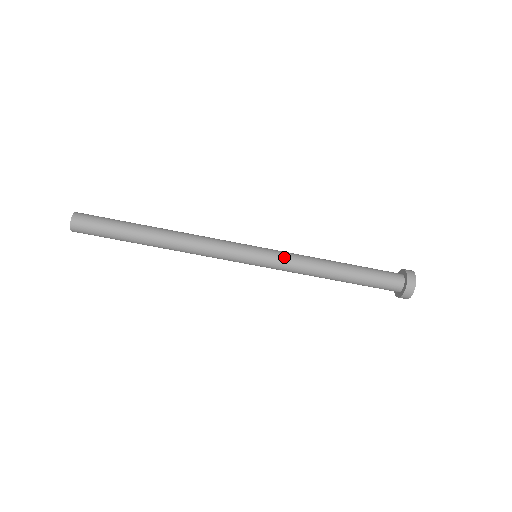
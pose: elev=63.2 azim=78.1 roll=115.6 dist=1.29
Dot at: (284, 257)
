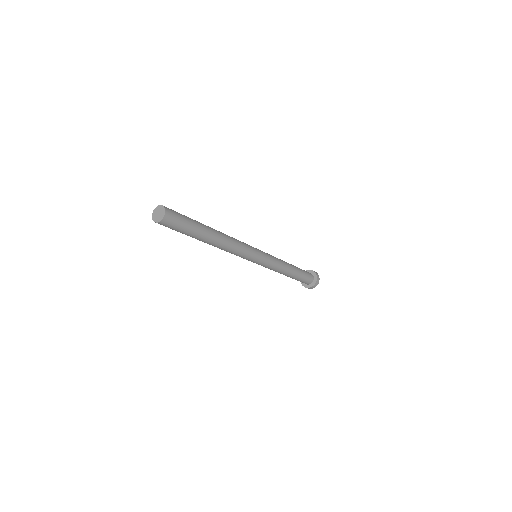
Dot at: (271, 265)
